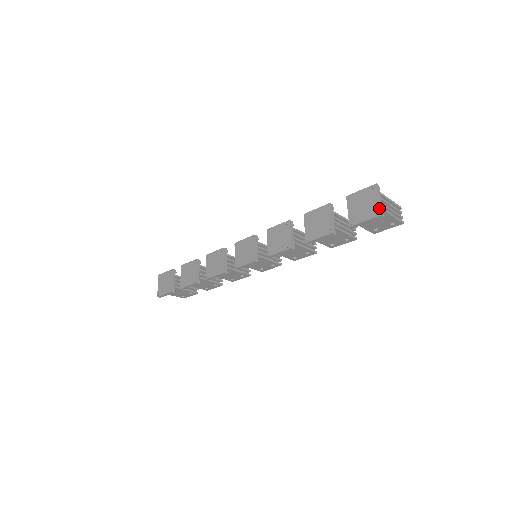
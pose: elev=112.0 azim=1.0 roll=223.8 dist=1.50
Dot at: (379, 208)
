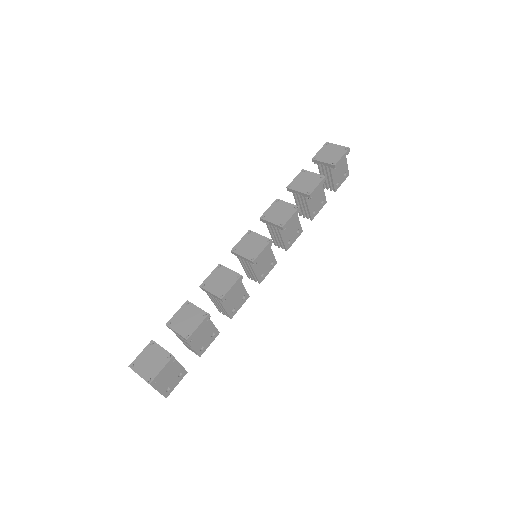
Dot at: (344, 146)
